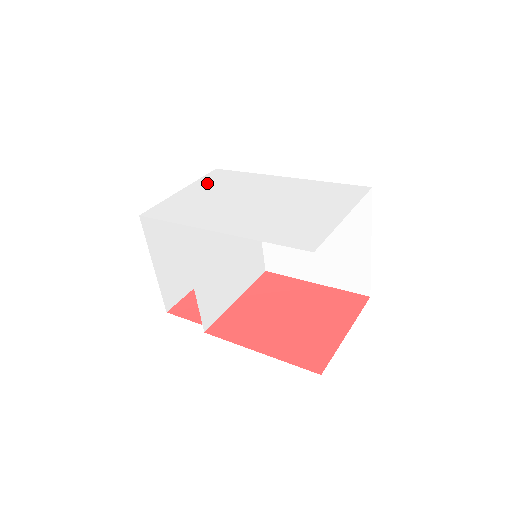
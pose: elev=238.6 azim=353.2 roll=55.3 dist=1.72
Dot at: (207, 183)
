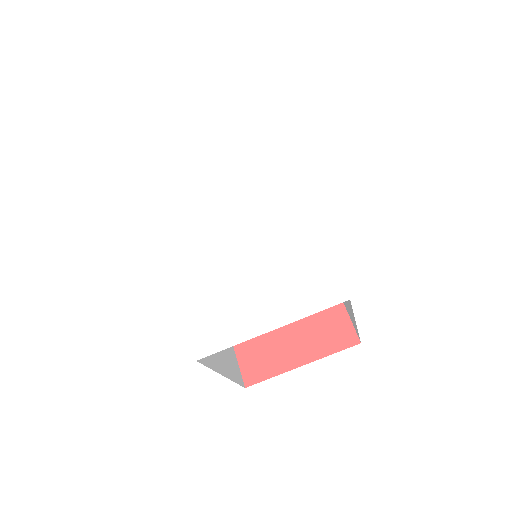
Dot at: (239, 157)
